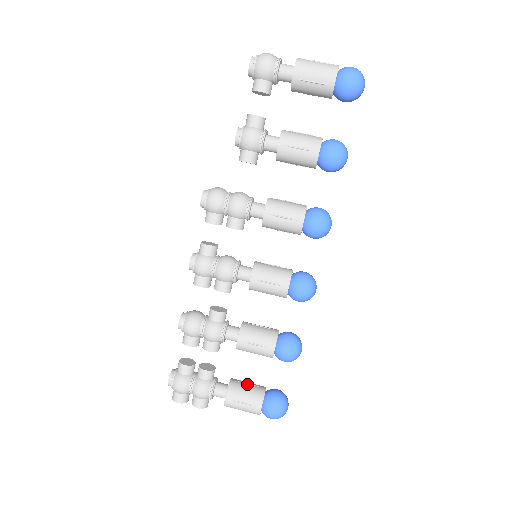
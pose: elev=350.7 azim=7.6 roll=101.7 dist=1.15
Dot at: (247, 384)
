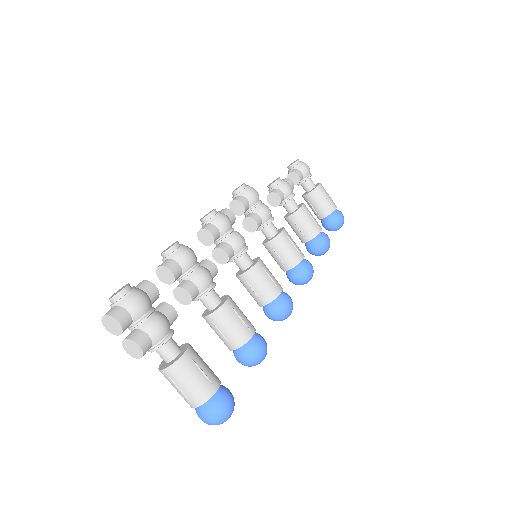
Dot at: occluded
